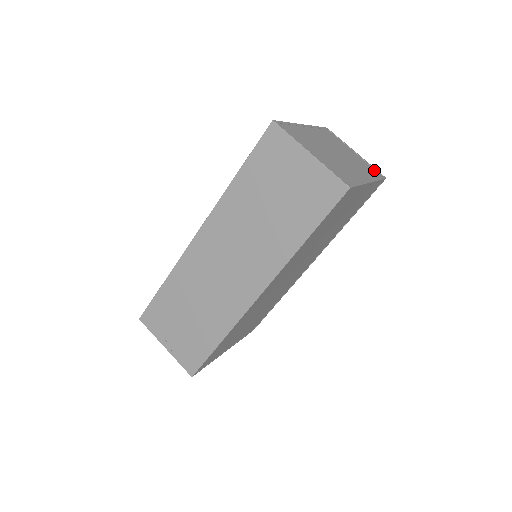
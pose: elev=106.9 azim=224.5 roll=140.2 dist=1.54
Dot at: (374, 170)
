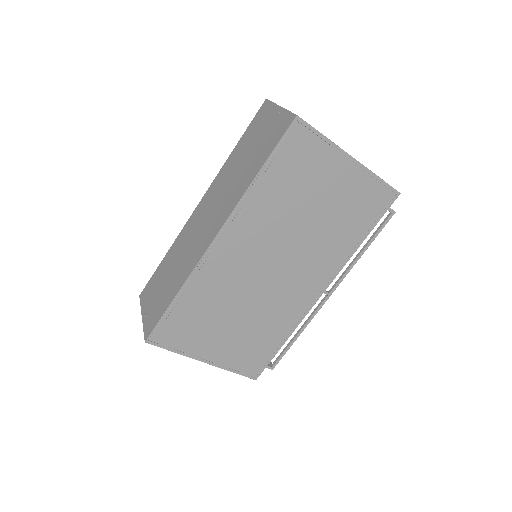
Dot at: occluded
